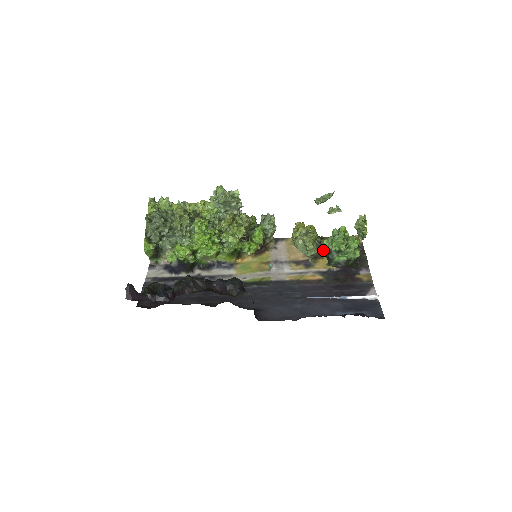
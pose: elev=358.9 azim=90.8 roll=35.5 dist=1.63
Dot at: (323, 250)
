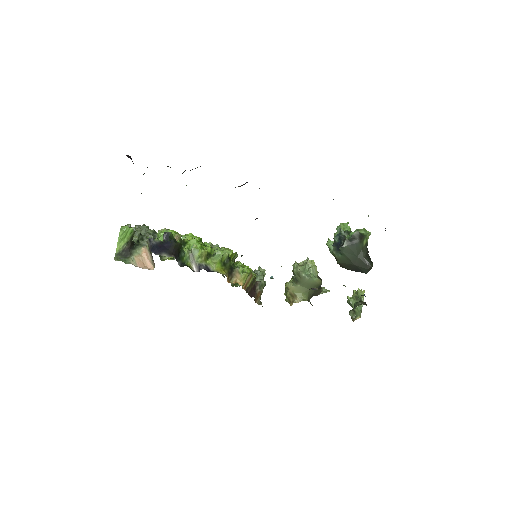
Dot at: (331, 246)
